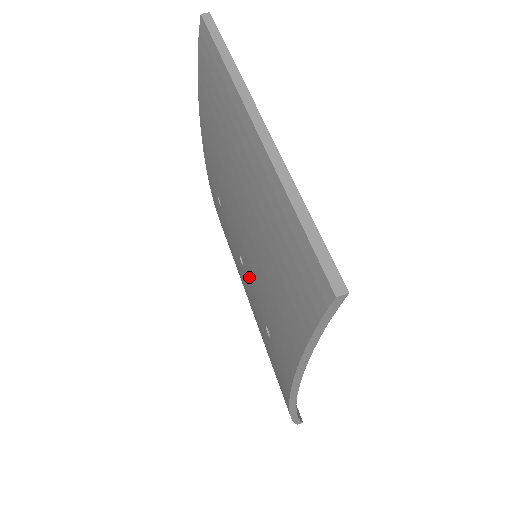
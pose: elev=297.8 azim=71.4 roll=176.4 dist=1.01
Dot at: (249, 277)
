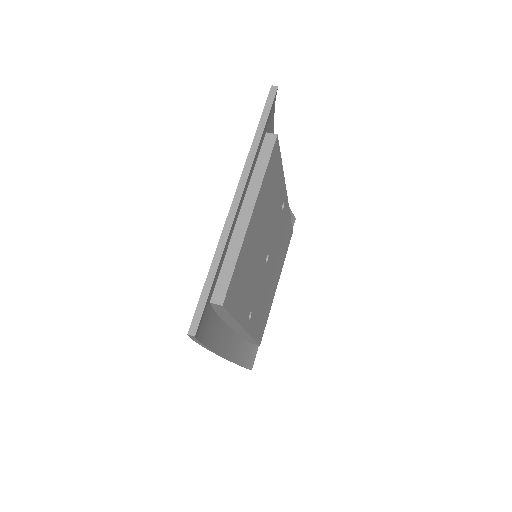
Dot at: occluded
